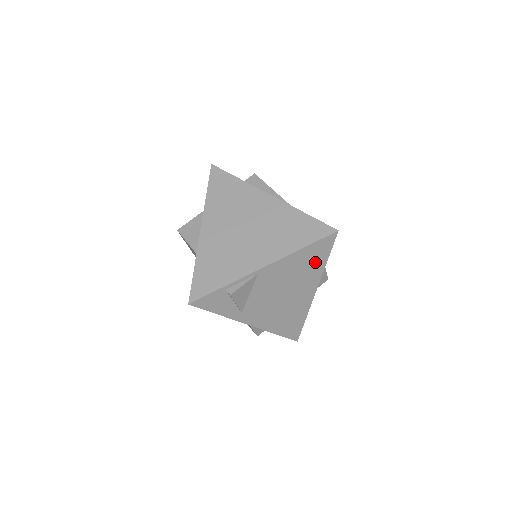
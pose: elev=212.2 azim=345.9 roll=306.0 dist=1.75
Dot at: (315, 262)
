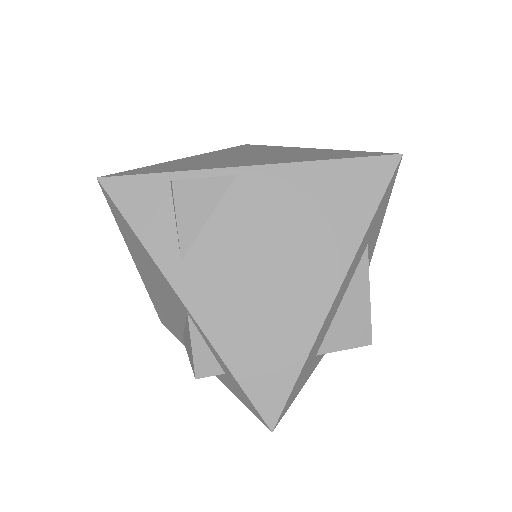
Dot at: (348, 208)
